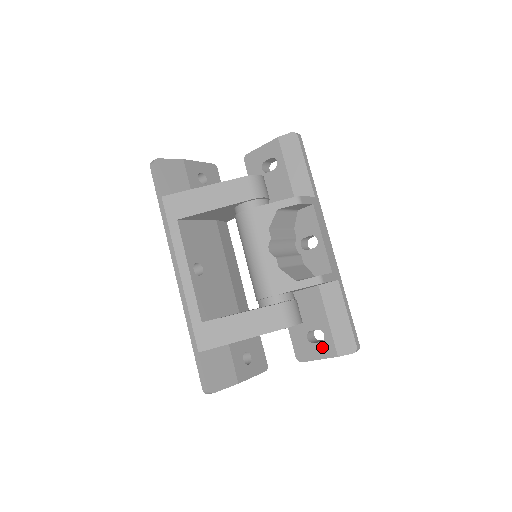
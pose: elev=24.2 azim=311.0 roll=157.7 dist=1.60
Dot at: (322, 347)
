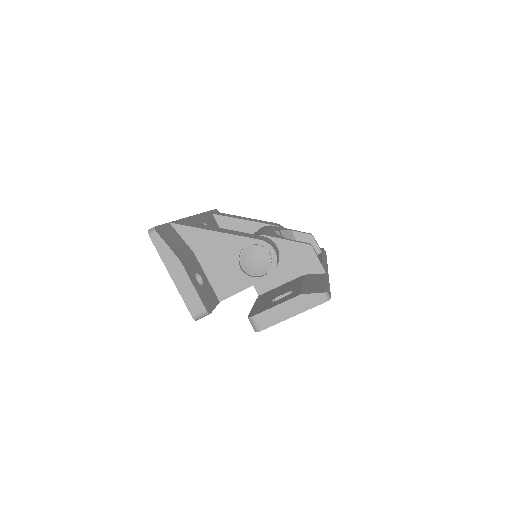
Dot at: (286, 297)
